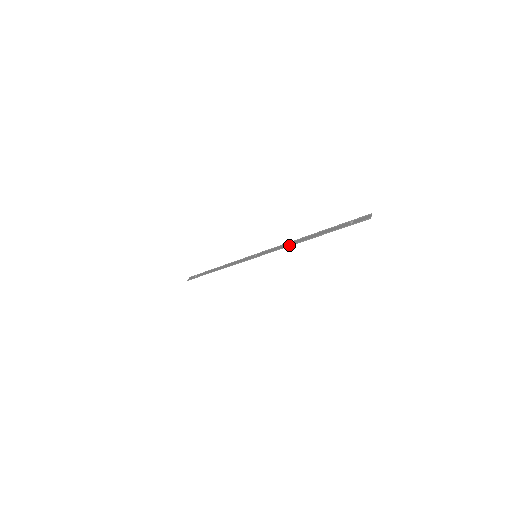
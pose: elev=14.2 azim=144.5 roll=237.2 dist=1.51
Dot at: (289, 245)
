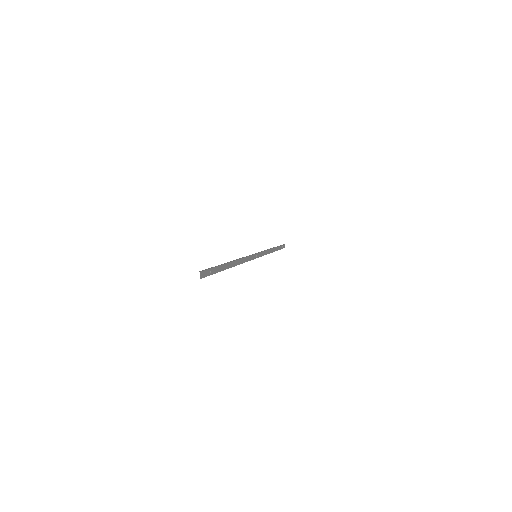
Dot at: (238, 264)
